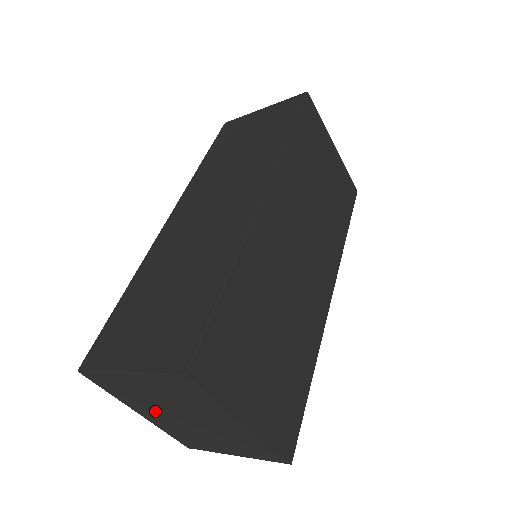
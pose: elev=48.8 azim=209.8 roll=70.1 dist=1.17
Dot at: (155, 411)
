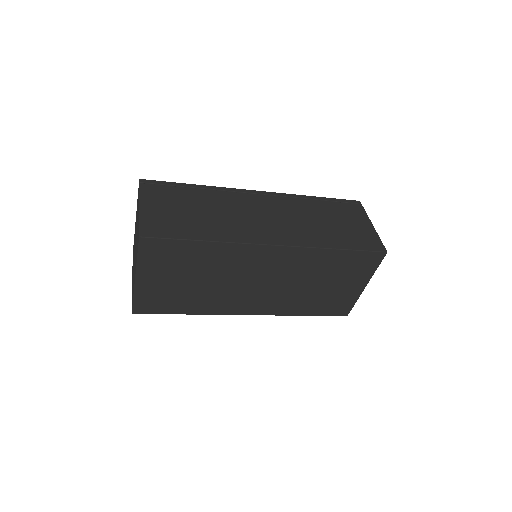
Dot at: occluded
